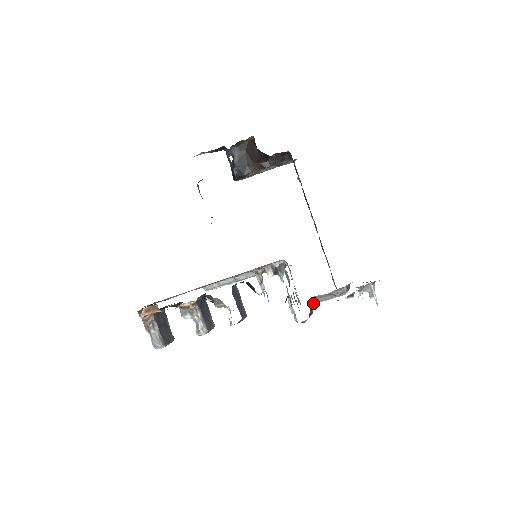
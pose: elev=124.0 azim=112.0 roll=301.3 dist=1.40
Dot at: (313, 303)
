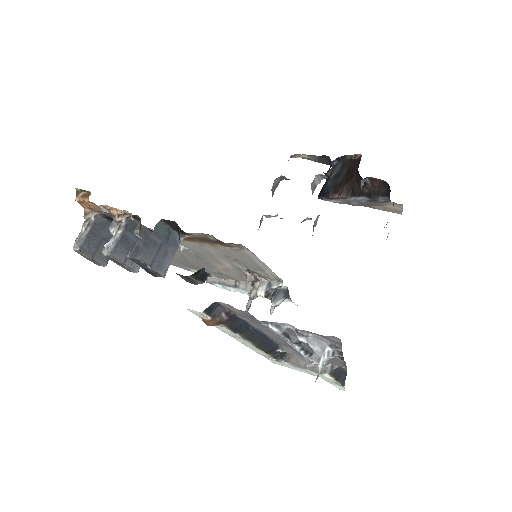
Dot at: (281, 359)
